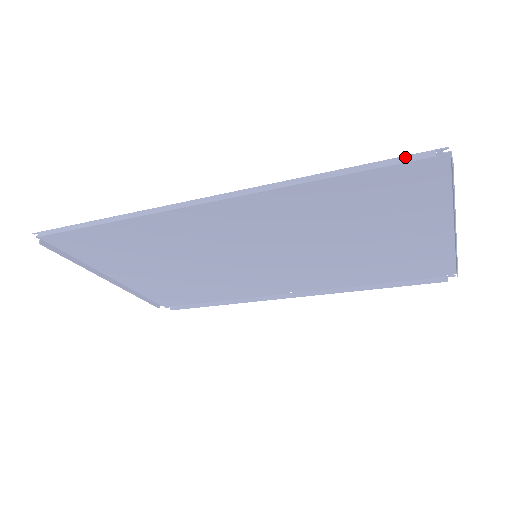
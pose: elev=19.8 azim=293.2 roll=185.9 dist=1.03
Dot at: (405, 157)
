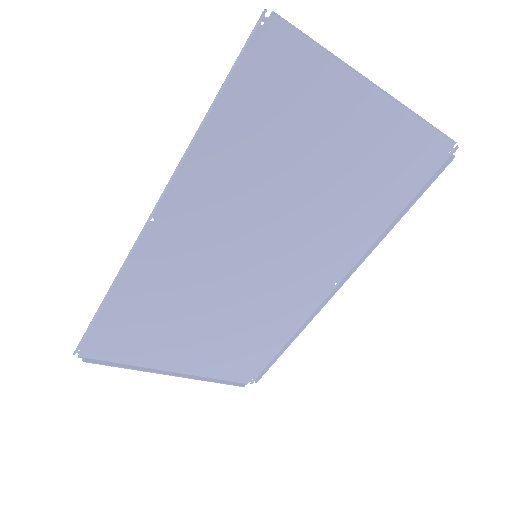
Dot at: (244, 47)
